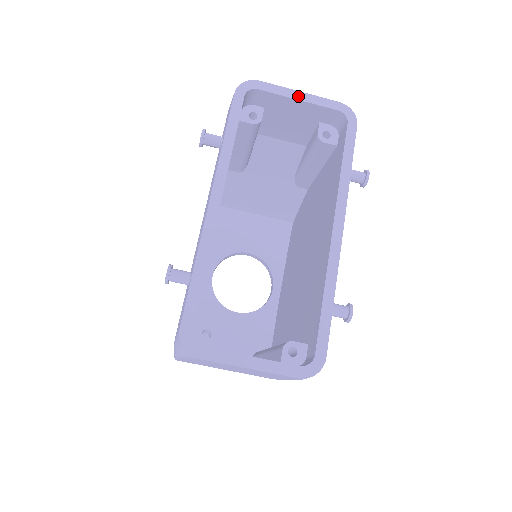
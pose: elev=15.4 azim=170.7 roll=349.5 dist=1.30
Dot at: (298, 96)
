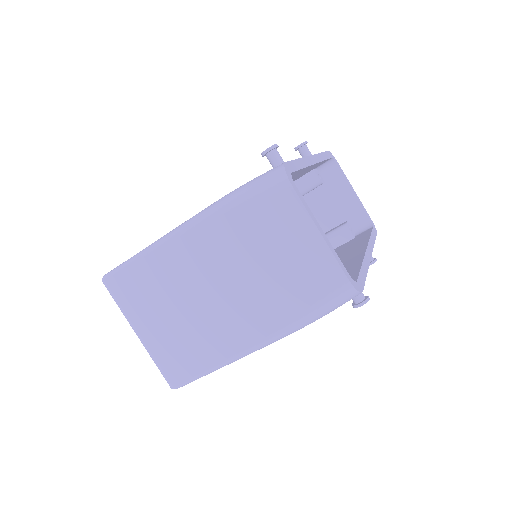
Dot at: occluded
